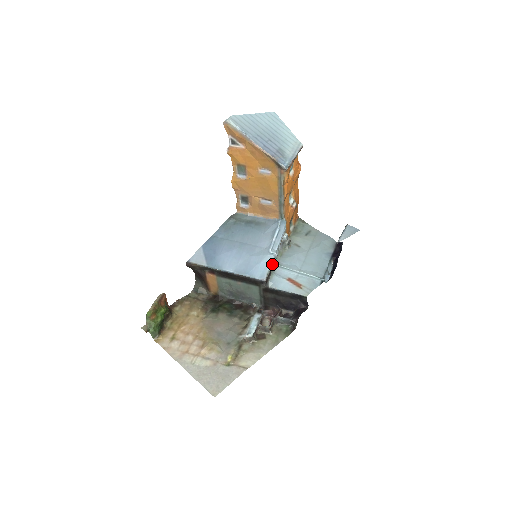
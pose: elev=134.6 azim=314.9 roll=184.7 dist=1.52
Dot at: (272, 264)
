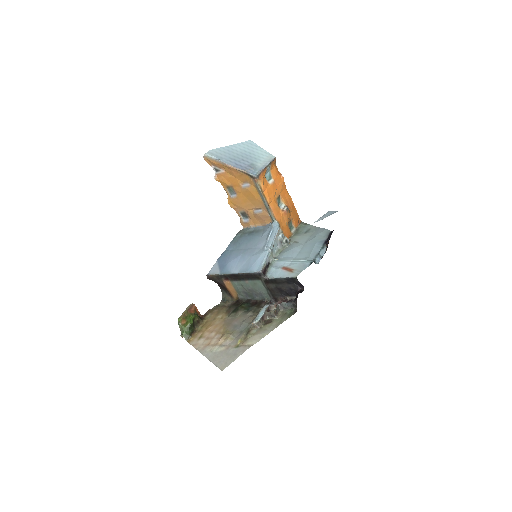
Dot at: (267, 258)
